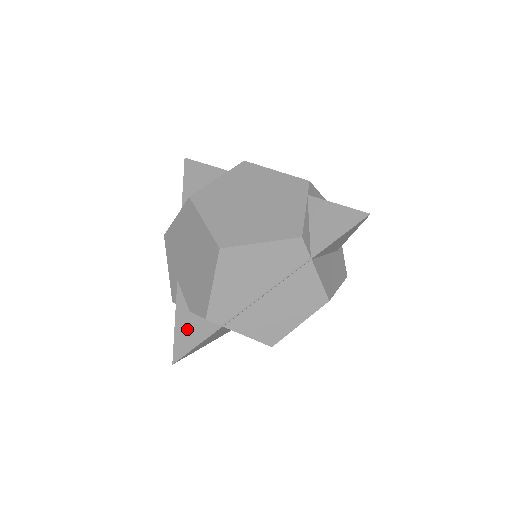
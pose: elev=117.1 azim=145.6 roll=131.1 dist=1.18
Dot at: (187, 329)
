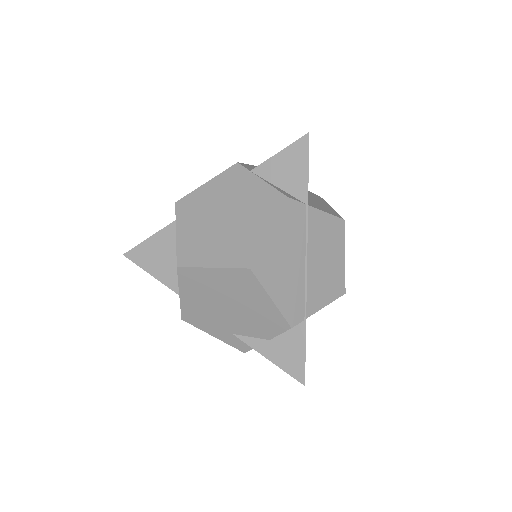
Dot at: (284, 353)
